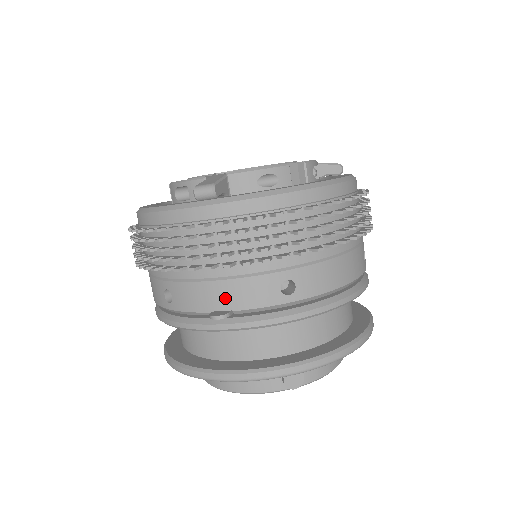
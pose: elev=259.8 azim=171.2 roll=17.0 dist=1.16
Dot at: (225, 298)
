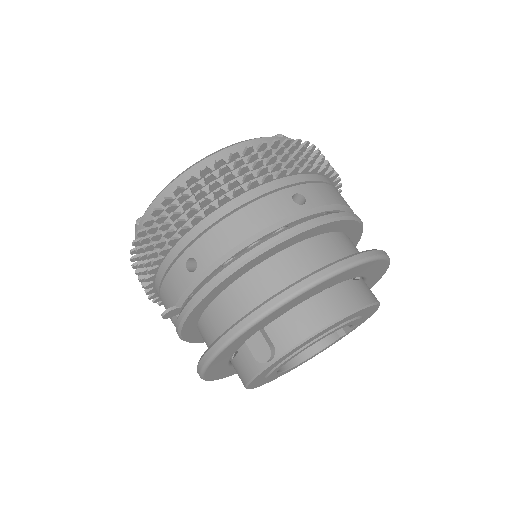
Dot at: (169, 298)
